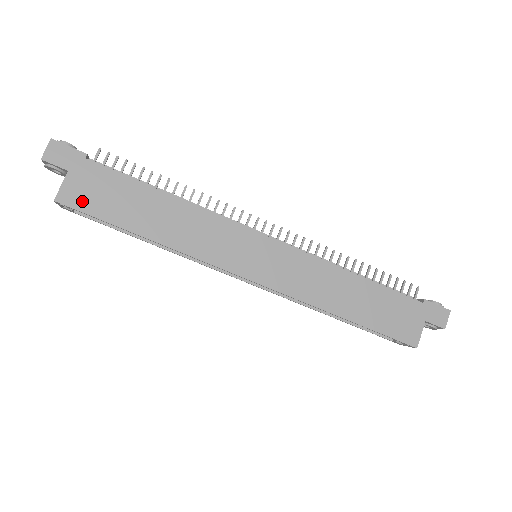
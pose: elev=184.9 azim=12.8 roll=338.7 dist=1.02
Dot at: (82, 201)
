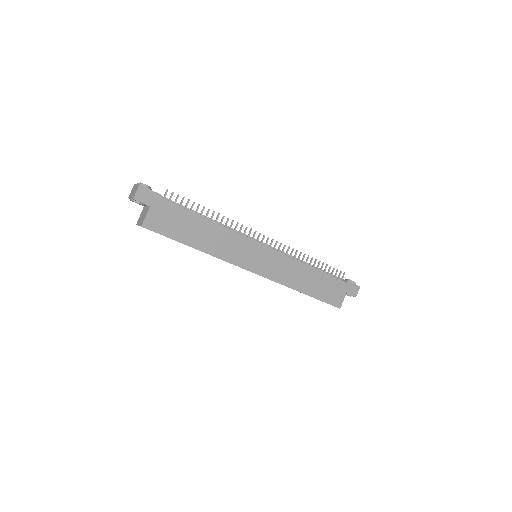
Dot at: (158, 226)
